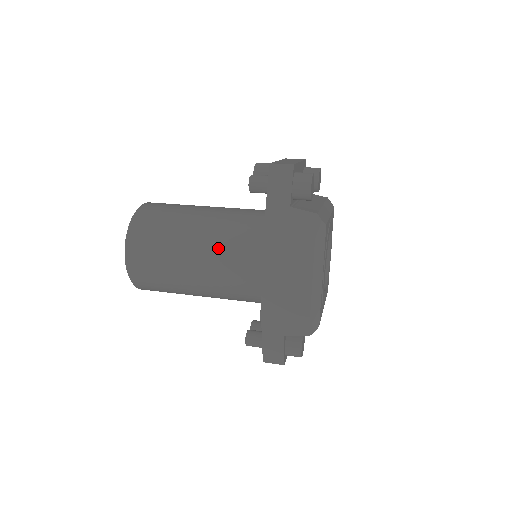
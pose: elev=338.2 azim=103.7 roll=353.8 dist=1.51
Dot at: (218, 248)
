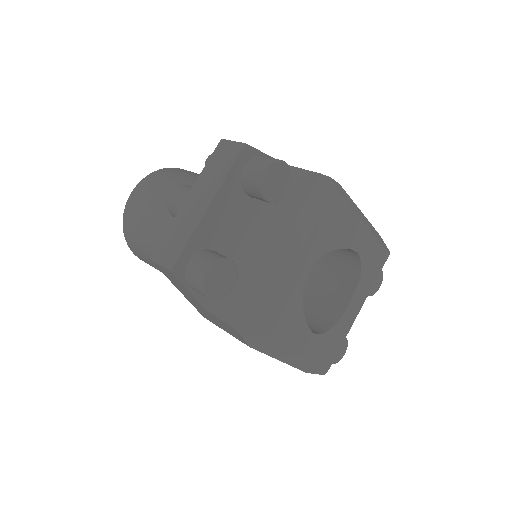
Dot at: occluded
